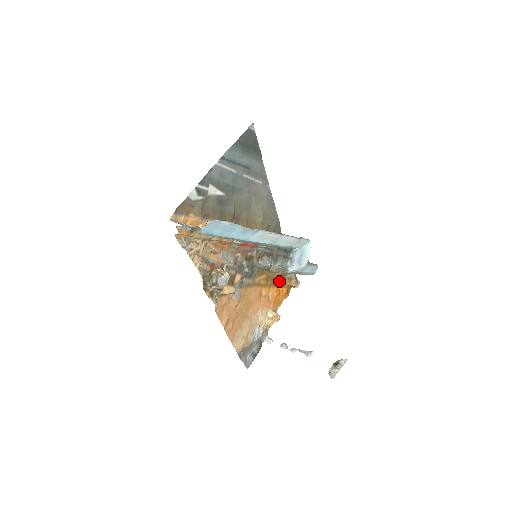
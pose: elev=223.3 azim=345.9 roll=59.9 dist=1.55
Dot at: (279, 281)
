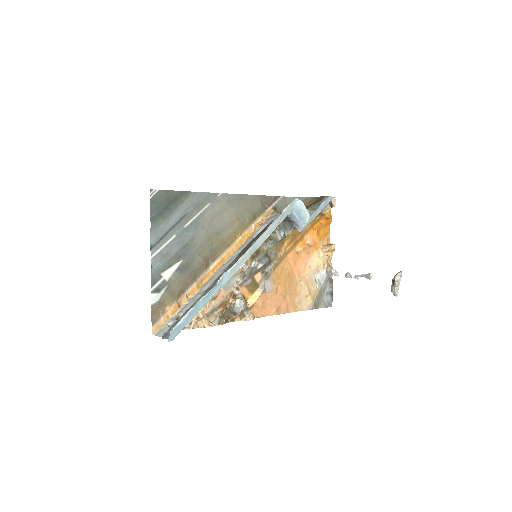
Dot at: occluded
